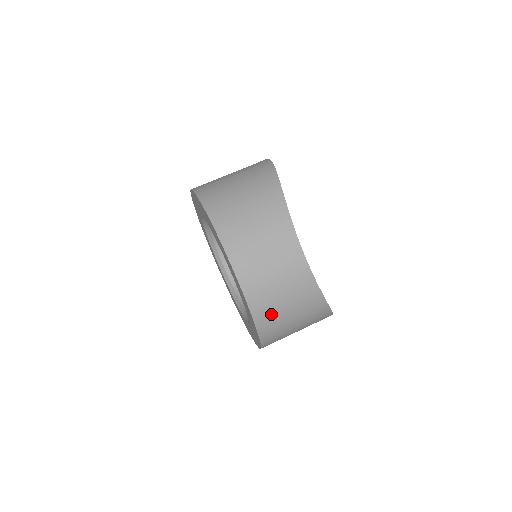
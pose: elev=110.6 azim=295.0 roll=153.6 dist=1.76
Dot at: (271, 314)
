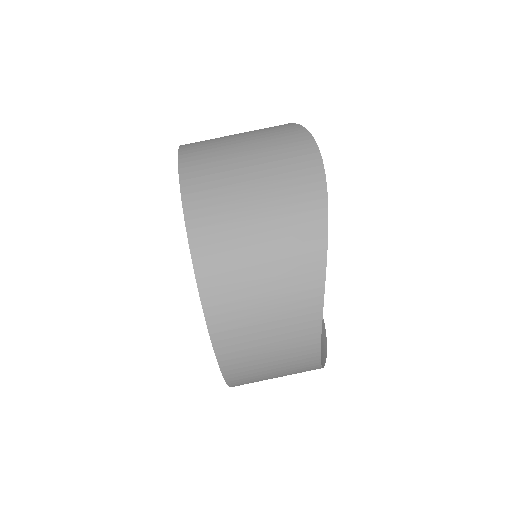
Dot at: occluded
